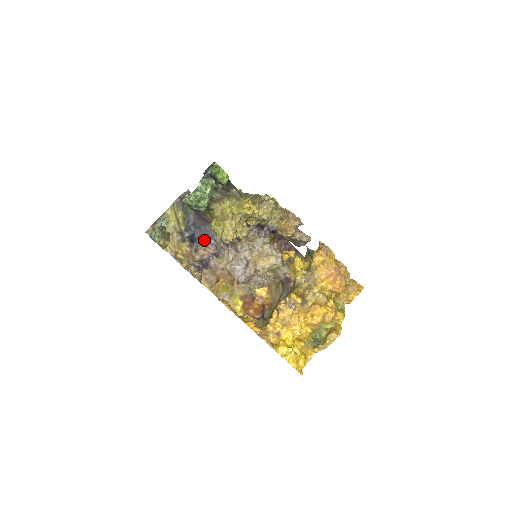
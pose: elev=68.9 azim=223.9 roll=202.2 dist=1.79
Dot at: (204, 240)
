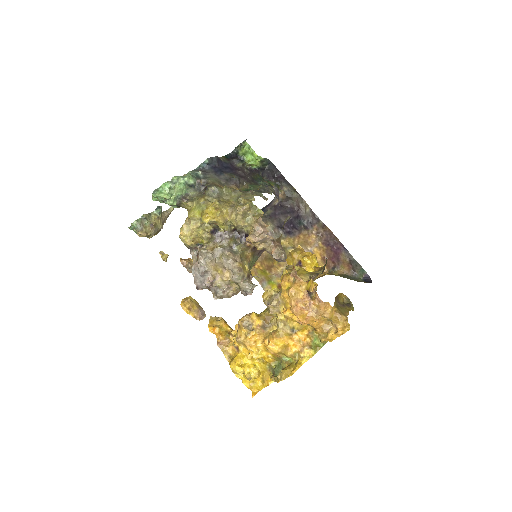
Dot at: occluded
